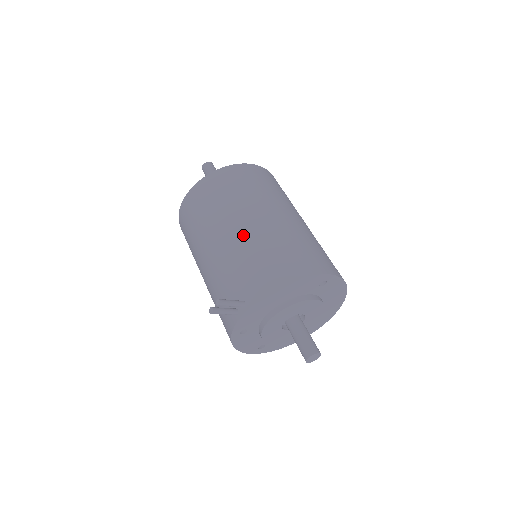
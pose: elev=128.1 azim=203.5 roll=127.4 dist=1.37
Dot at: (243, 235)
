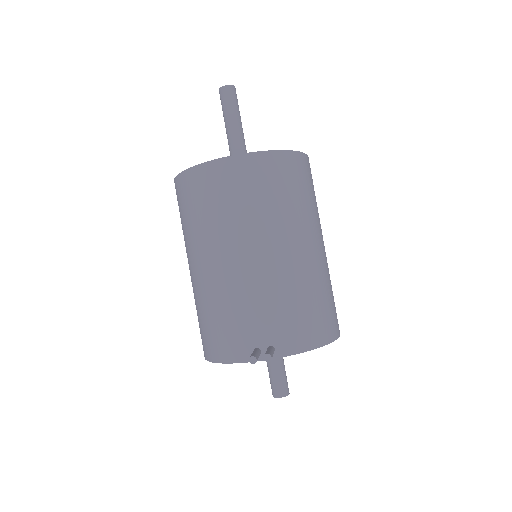
Dot at: (295, 266)
